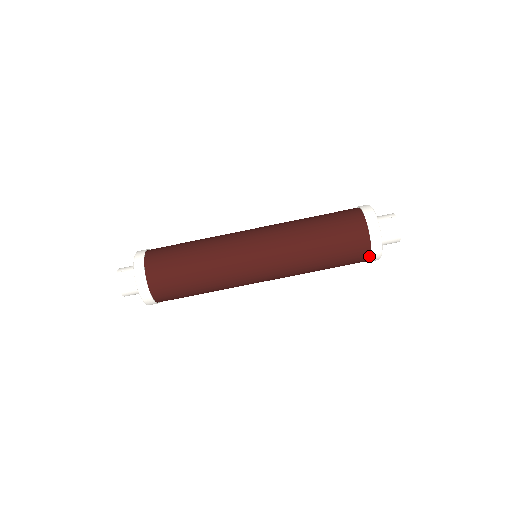
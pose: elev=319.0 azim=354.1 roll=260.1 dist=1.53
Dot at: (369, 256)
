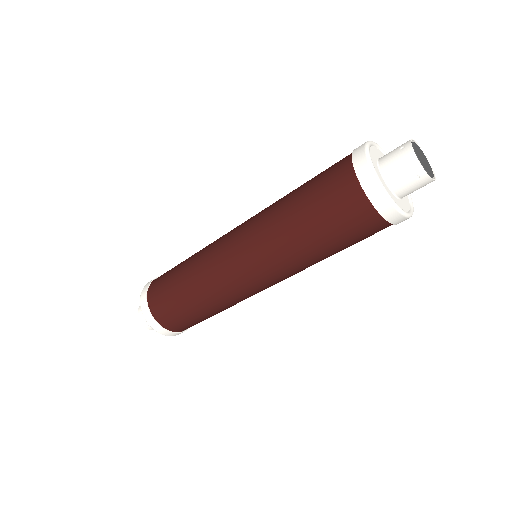
Dot at: (381, 218)
